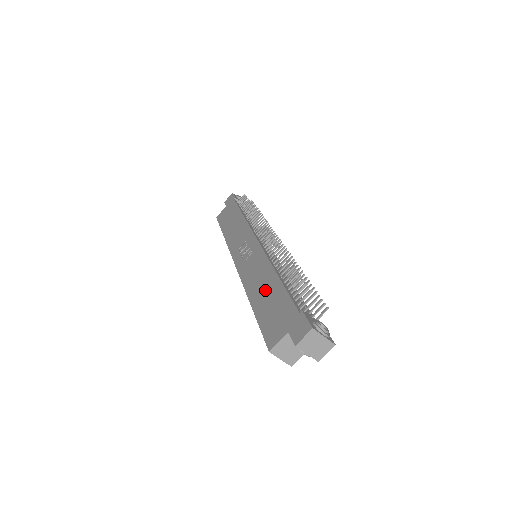
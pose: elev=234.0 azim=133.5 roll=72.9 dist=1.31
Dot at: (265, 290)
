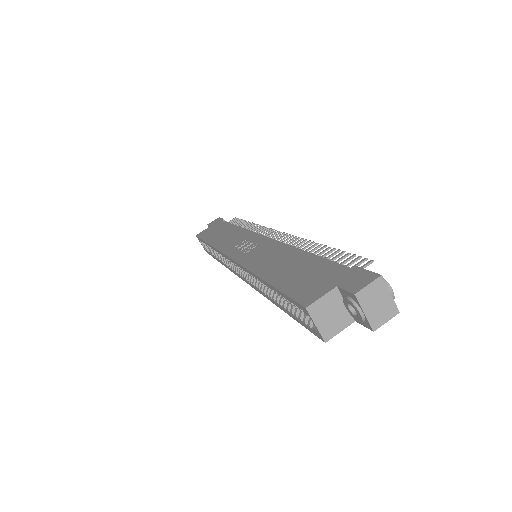
Dot at: (286, 264)
